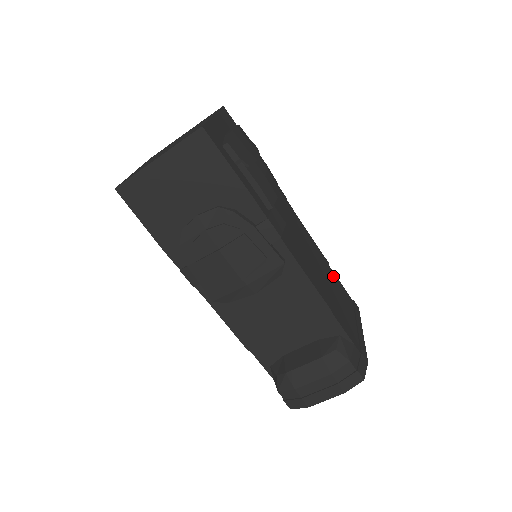
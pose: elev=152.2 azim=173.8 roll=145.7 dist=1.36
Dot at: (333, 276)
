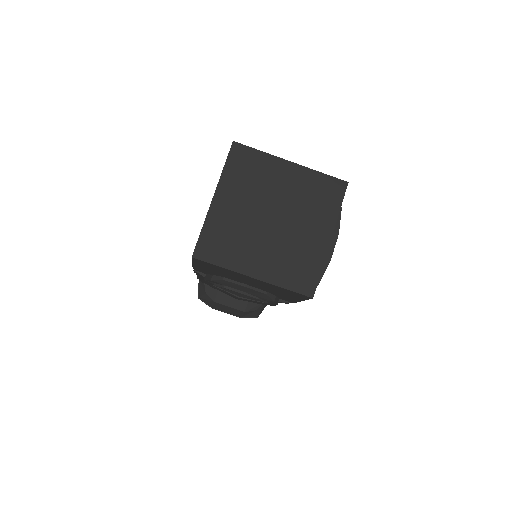
Dot at: occluded
